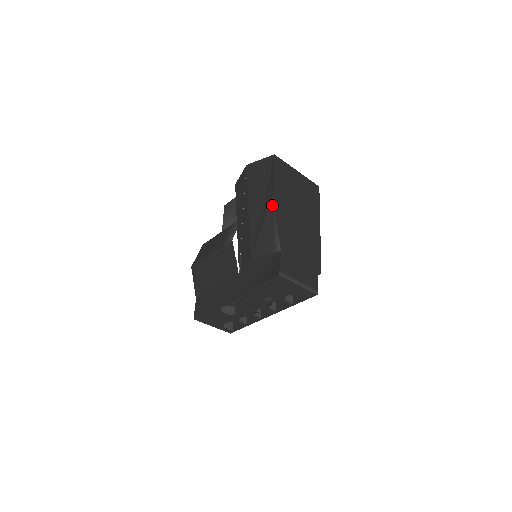
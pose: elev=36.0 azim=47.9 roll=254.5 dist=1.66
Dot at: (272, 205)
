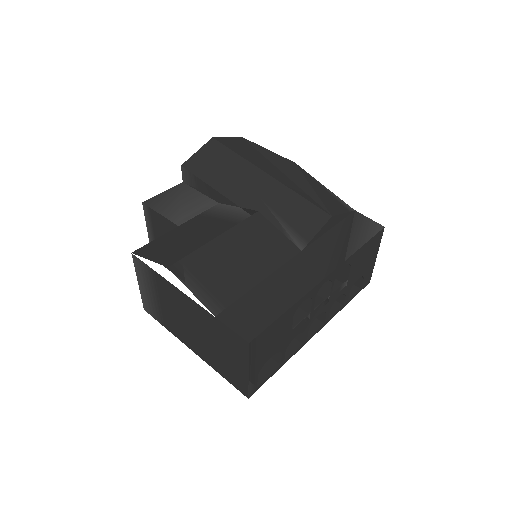
Dot at: (303, 170)
